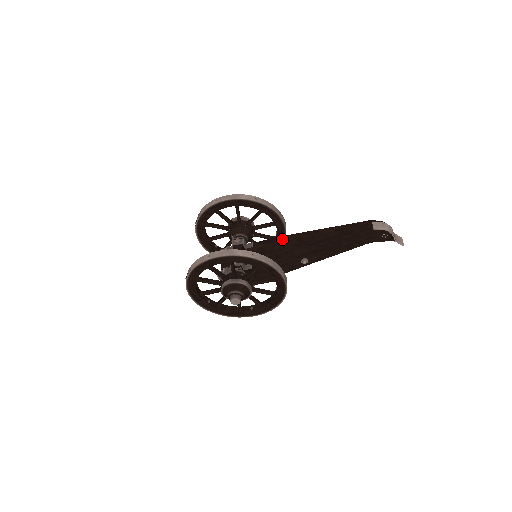
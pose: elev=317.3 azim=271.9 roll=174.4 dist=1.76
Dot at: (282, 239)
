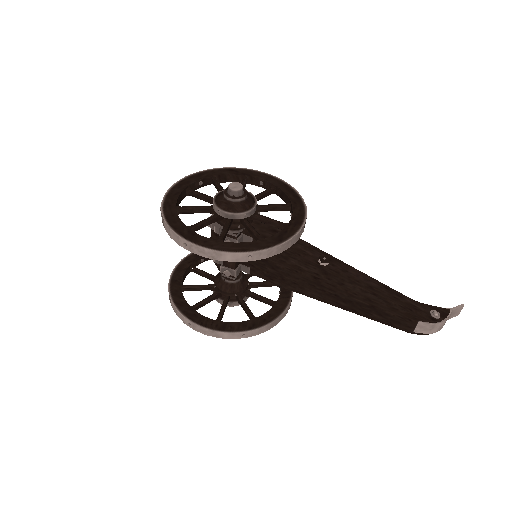
Dot at: (292, 261)
